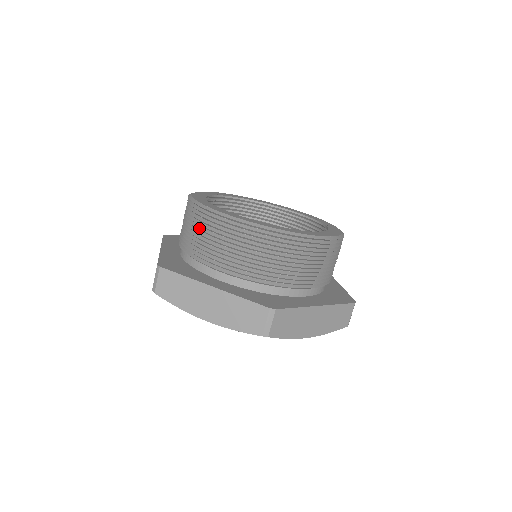
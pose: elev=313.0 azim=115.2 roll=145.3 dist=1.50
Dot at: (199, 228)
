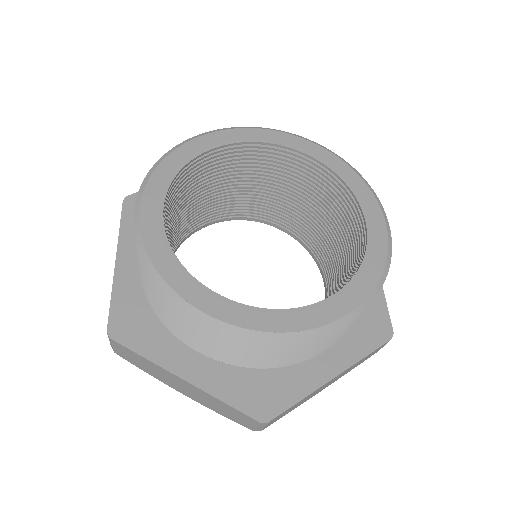
Dot at: (154, 292)
